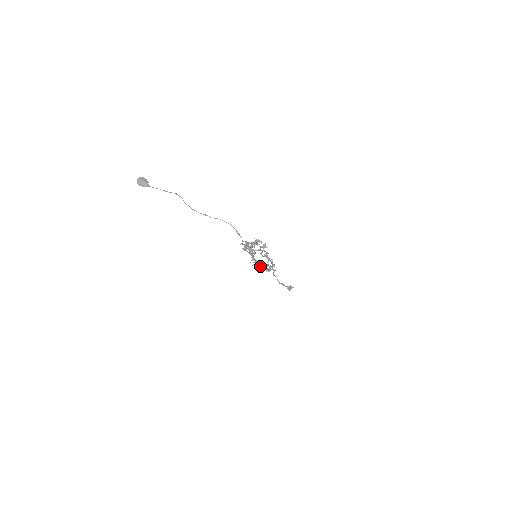
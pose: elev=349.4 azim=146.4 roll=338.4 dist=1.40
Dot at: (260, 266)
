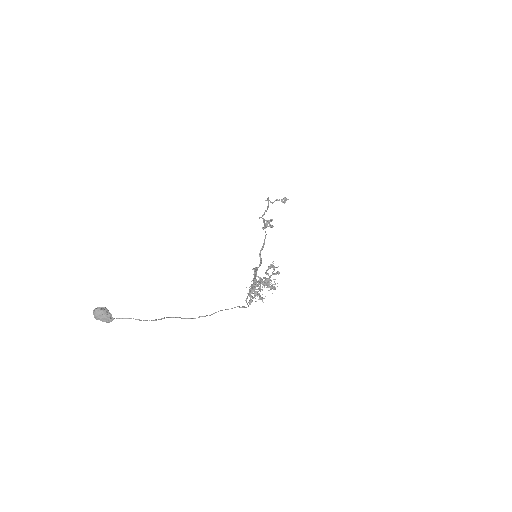
Dot at: (260, 256)
